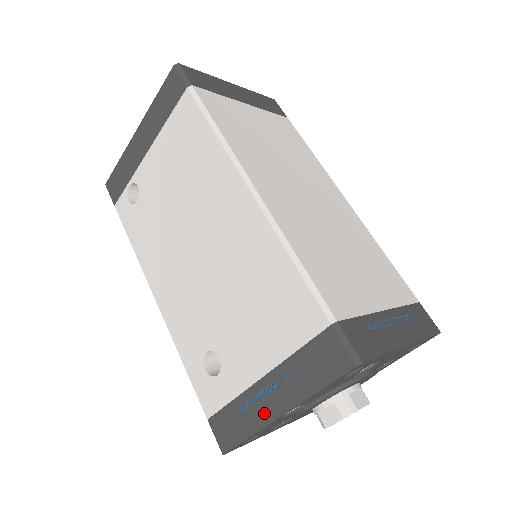
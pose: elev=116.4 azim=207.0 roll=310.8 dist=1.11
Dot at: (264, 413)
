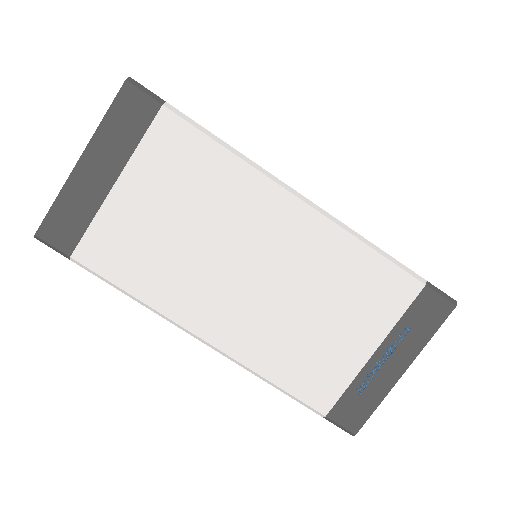
Dot at: occluded
